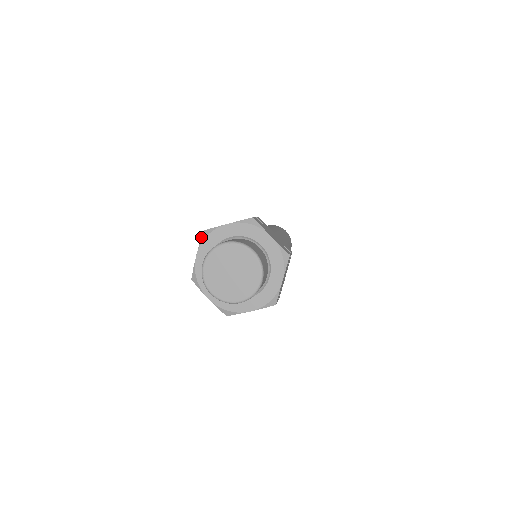
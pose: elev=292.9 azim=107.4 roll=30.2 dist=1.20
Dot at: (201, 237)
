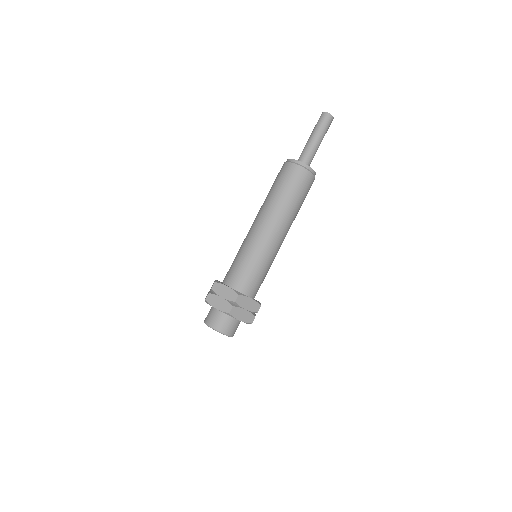
Dot at: occluded
